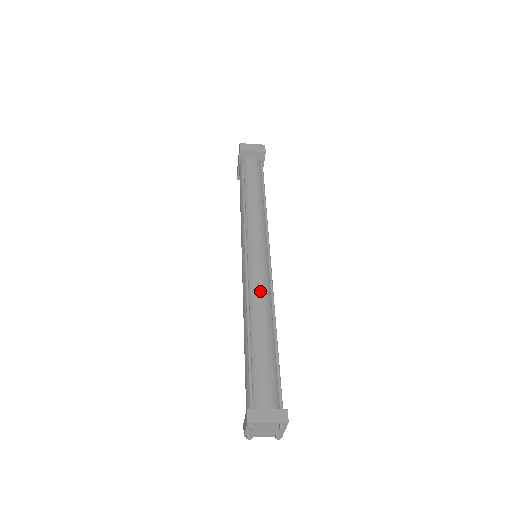
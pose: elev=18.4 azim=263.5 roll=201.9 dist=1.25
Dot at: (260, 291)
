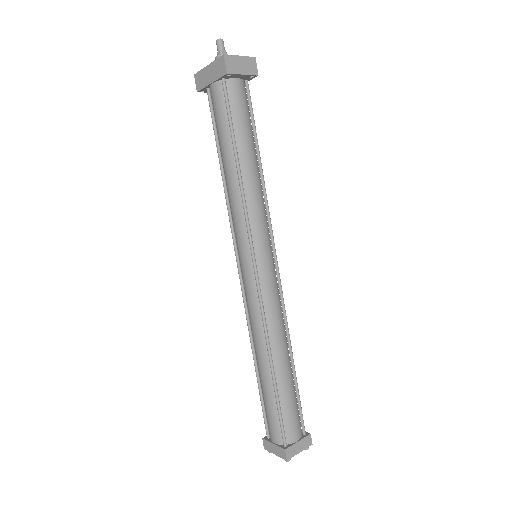
Dot at: (277, 319)
